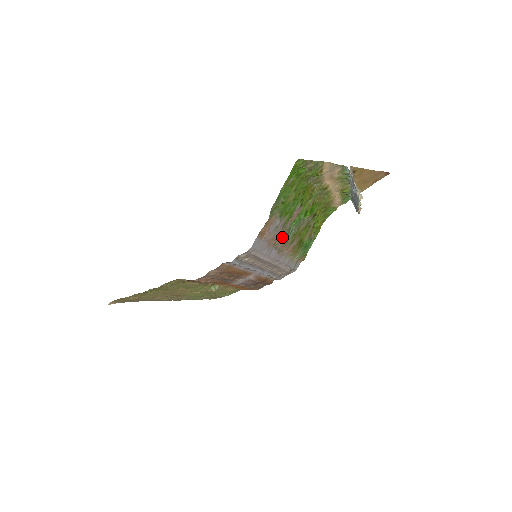
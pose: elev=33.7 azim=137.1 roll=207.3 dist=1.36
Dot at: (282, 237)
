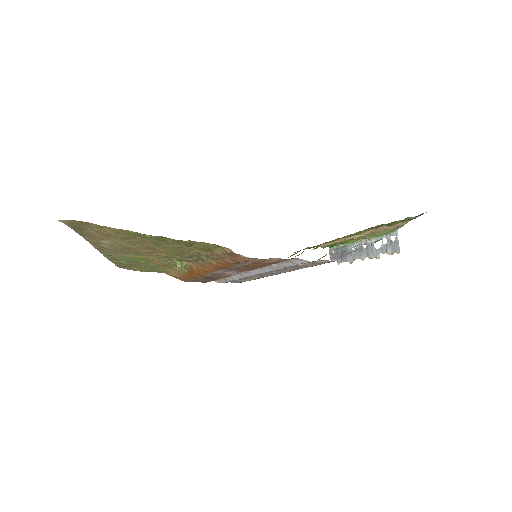
Dot at: (322, 257)
